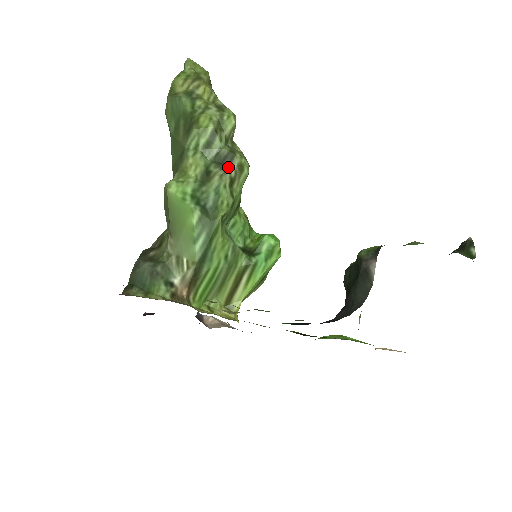
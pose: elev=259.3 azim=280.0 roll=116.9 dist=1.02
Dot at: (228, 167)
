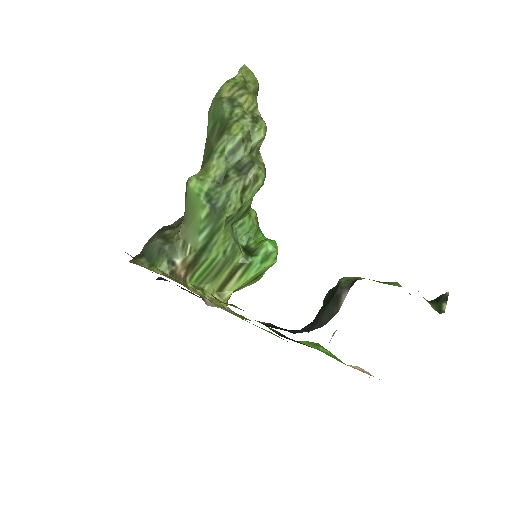
Dot at: (244, 175)
